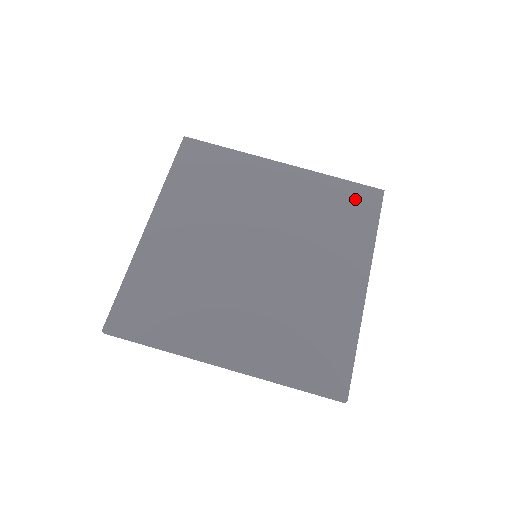
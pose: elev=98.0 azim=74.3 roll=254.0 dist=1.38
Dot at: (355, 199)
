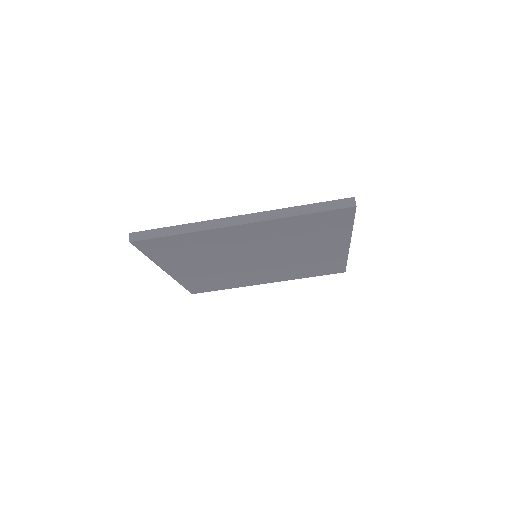
Dot at: (326, 220)
